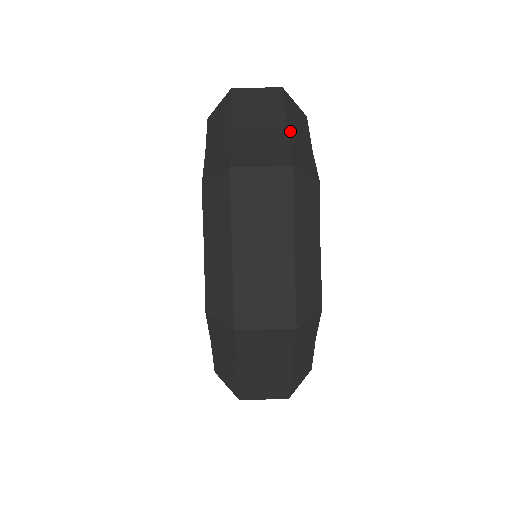
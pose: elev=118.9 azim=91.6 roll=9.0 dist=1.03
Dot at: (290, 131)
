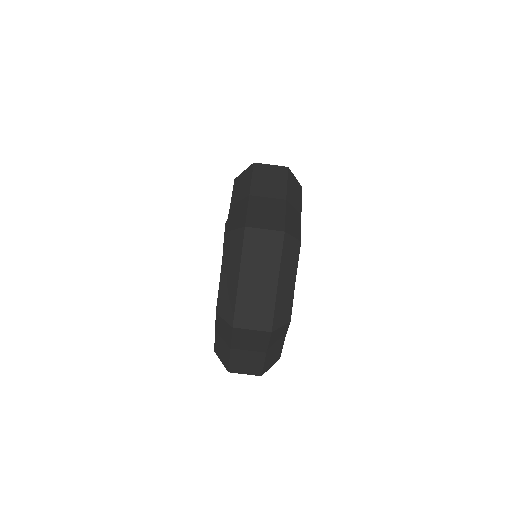
Dot at: (280, 283)
